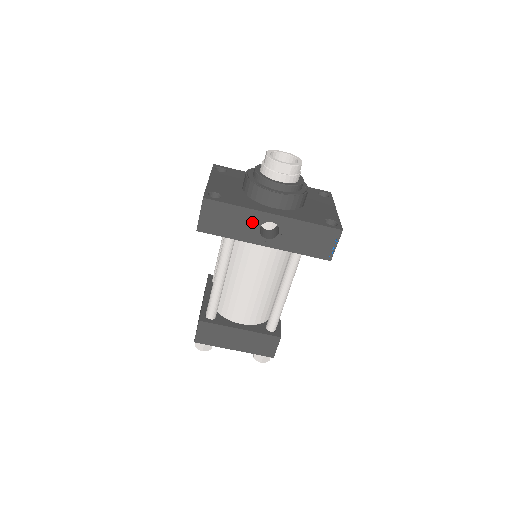
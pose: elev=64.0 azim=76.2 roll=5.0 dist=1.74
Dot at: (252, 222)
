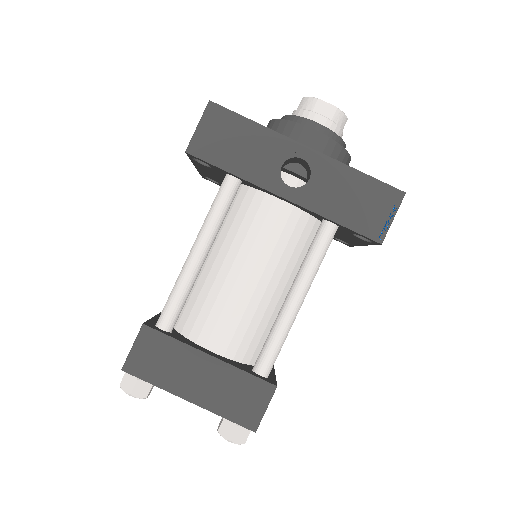
Dot at: (272, 153)
